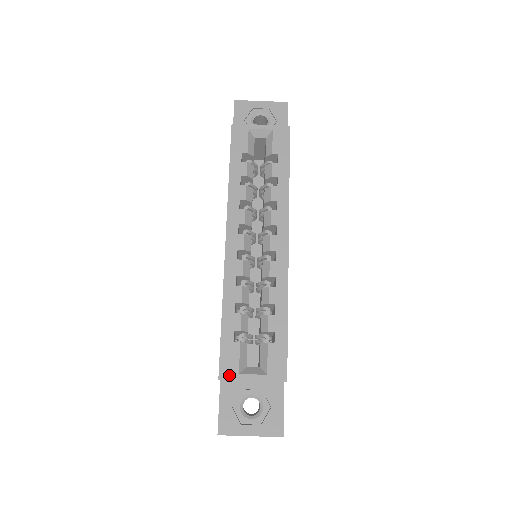
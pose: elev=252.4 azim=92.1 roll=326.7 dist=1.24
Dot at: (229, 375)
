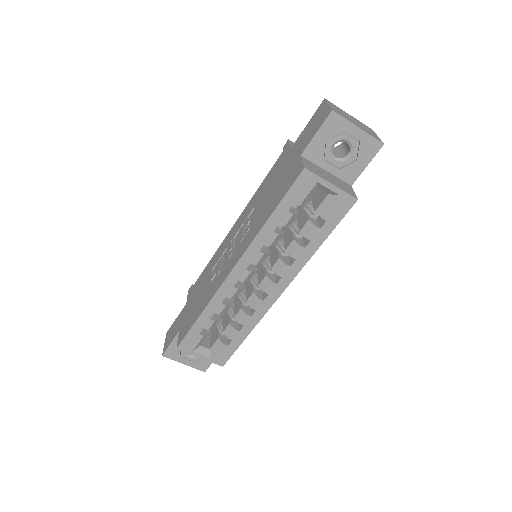
Dot at: (185, 349)
